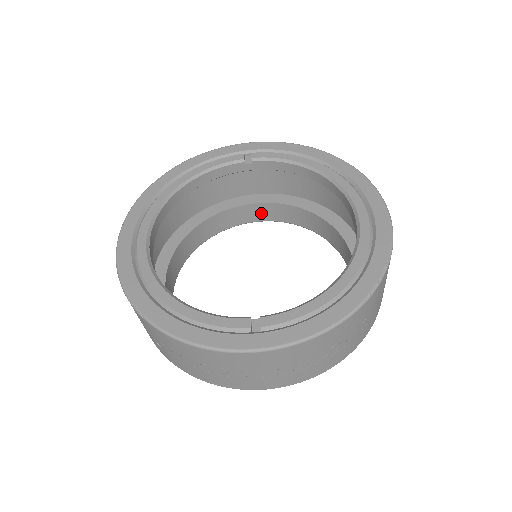
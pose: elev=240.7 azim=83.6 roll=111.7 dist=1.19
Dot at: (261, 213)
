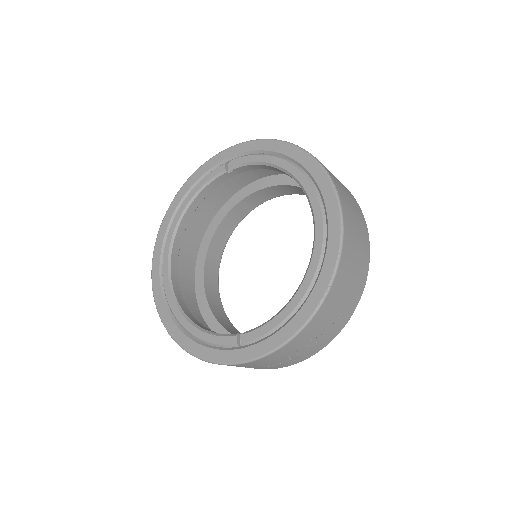
Dot at: (270, 193)
